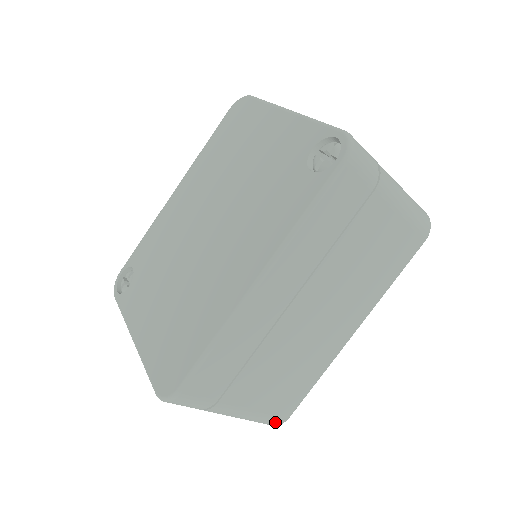
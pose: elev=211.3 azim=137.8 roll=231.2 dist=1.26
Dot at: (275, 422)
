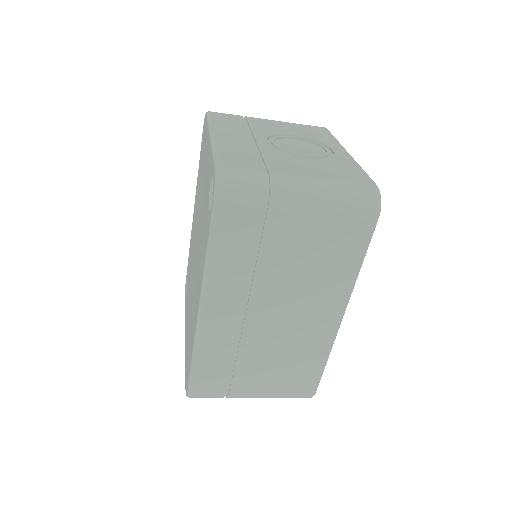
Dot at: (303, 397)
